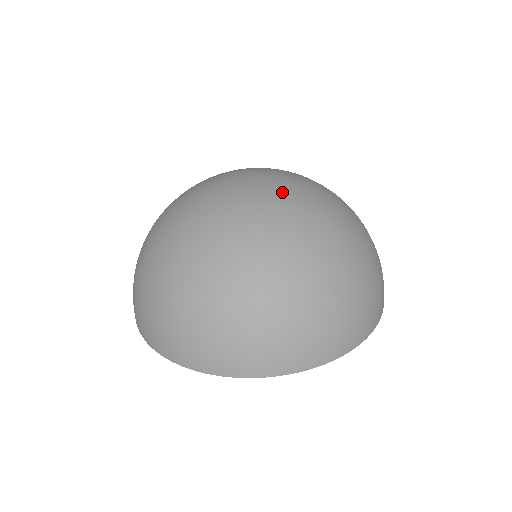
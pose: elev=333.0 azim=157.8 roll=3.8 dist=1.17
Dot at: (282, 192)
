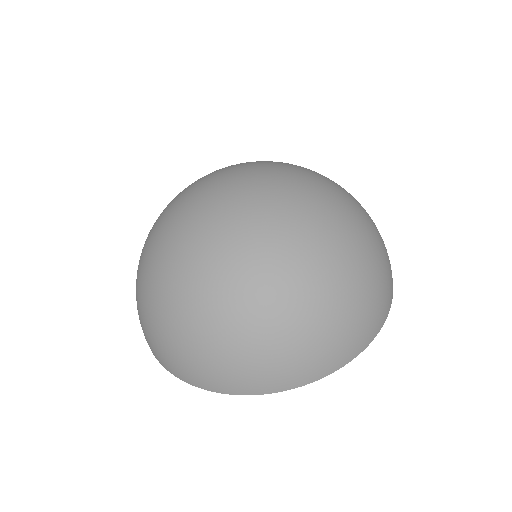
Dot at: (271, 200)
